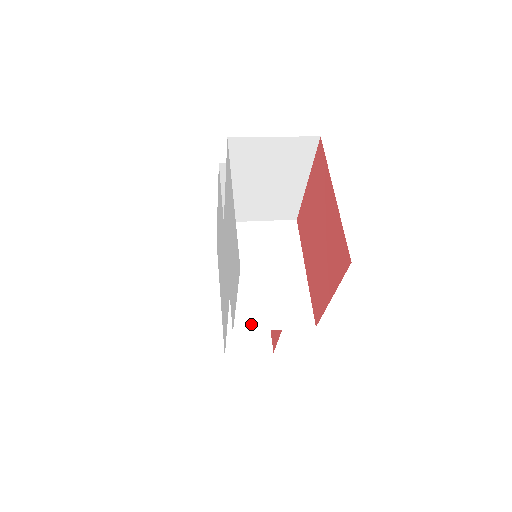
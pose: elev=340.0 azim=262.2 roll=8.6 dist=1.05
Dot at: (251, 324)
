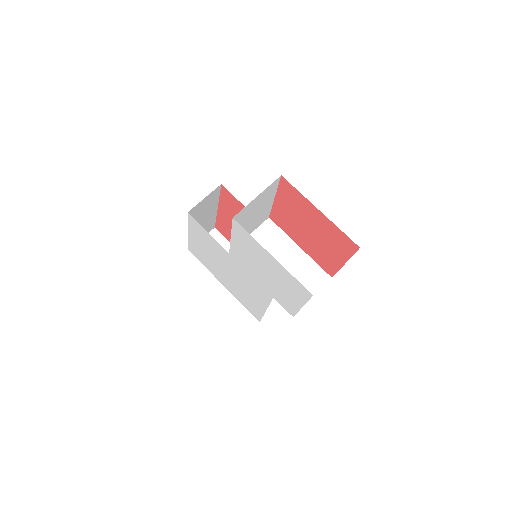
Dot at: occluded
